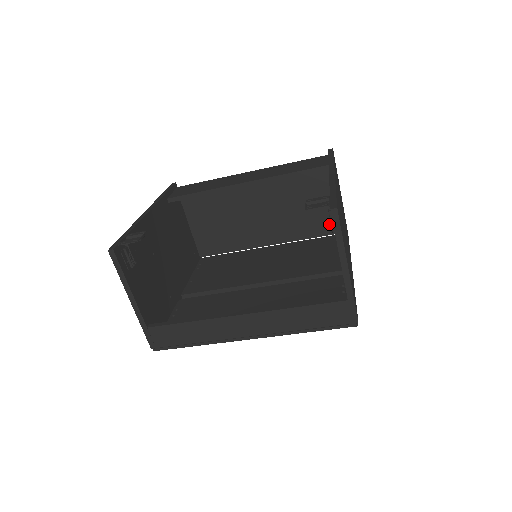
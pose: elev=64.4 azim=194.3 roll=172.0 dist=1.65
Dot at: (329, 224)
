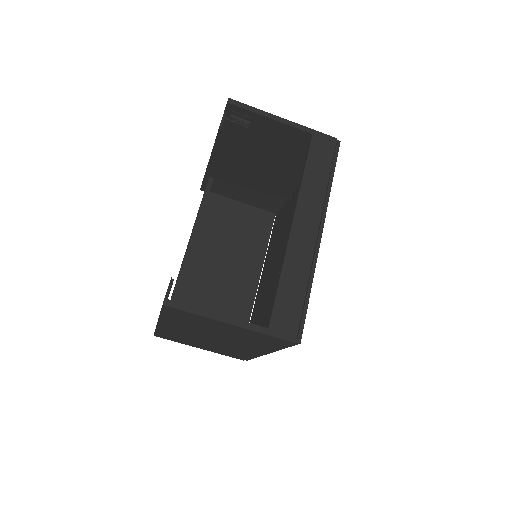
Dot at: (263, 220)
